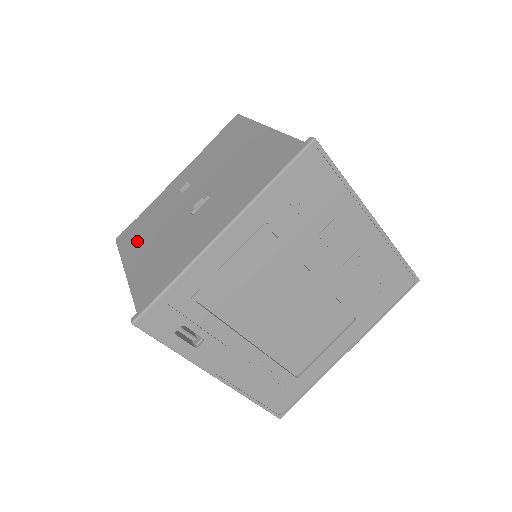
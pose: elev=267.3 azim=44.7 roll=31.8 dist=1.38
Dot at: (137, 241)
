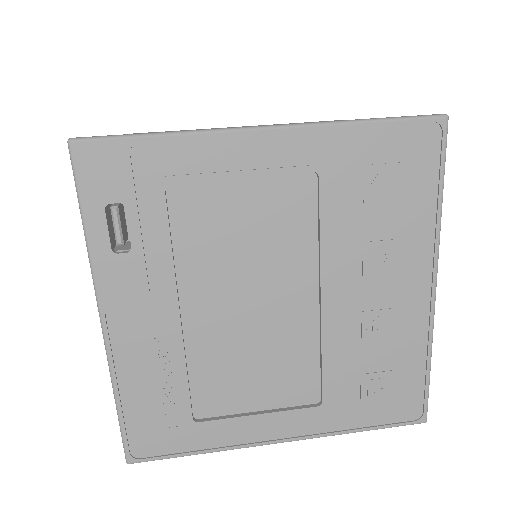
Dot at: occluded
